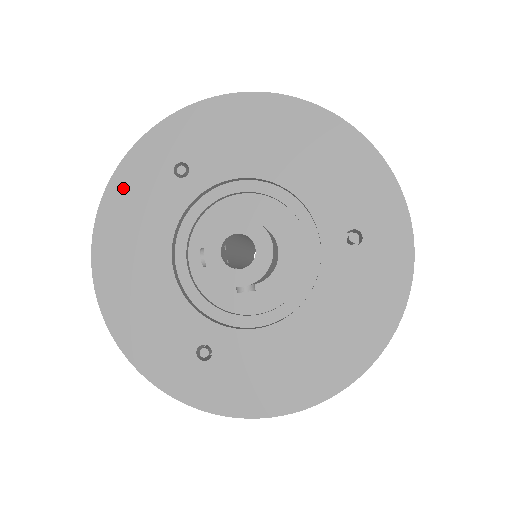
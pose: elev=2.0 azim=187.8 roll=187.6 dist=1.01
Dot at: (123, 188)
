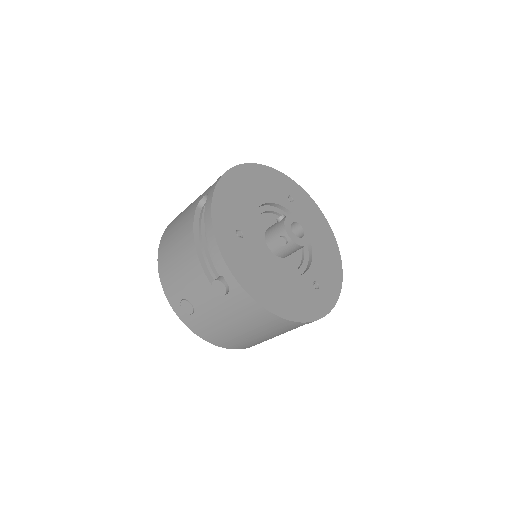
Dot at: (270, 174)
